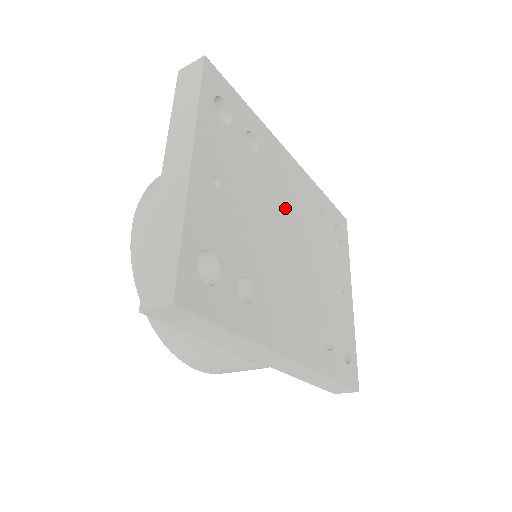
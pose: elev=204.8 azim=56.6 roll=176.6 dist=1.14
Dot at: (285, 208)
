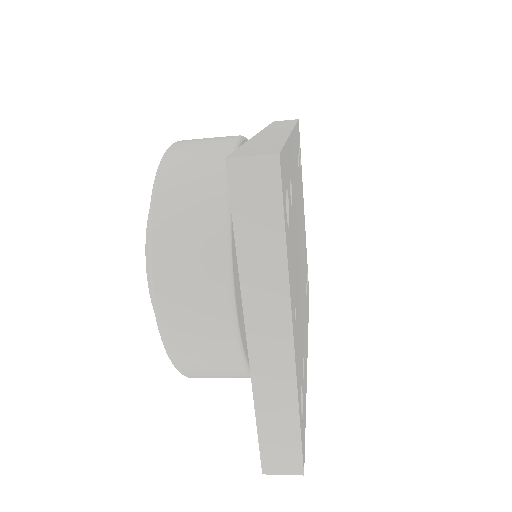
Dot at: (297, 221)
